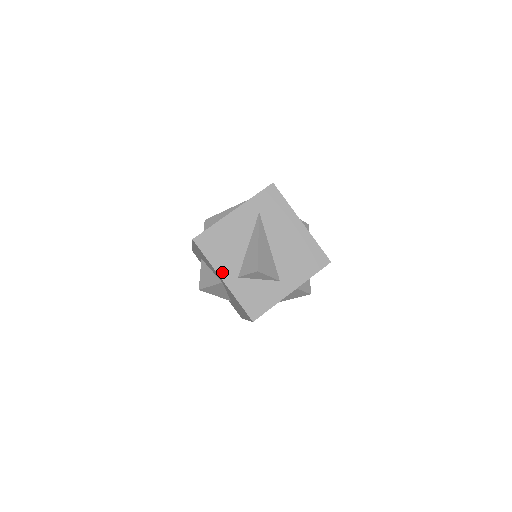
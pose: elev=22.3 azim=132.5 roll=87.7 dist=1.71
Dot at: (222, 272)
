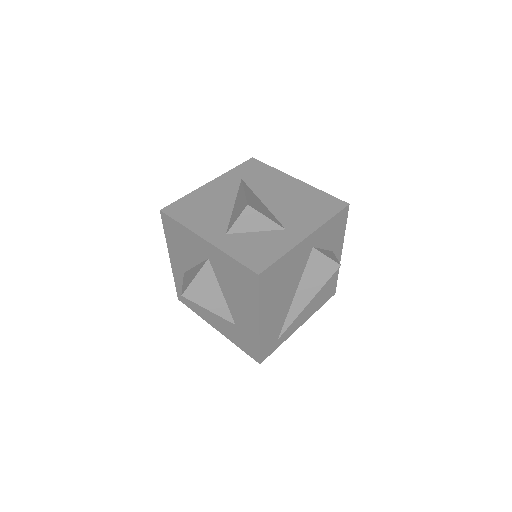
Dot at: (203, 232)
